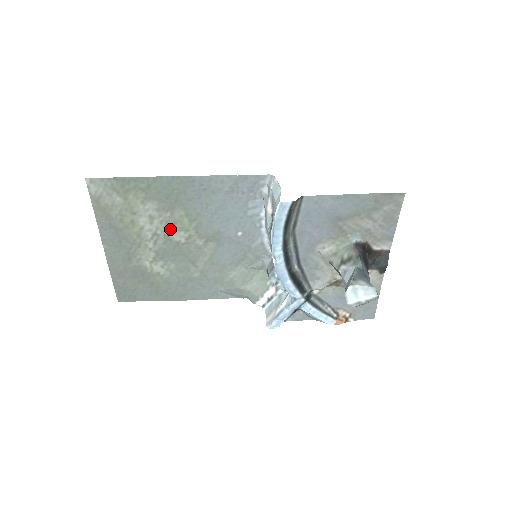
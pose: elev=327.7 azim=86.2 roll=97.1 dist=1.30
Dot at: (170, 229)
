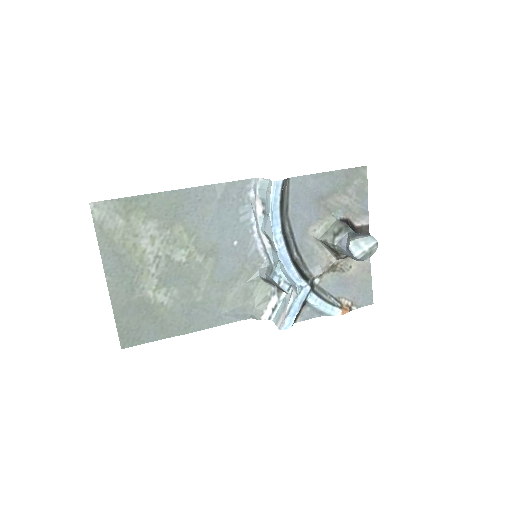
Dot at: (171, 249)
